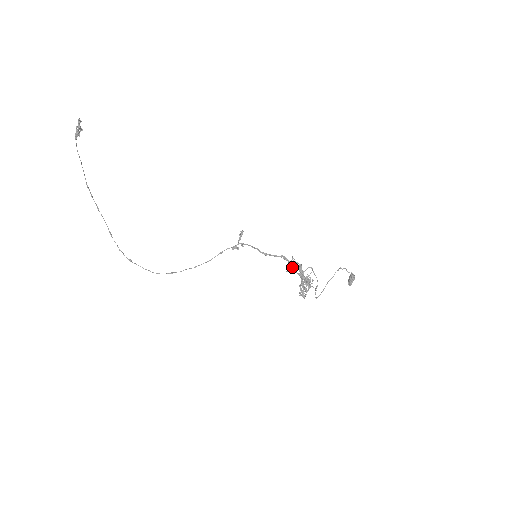
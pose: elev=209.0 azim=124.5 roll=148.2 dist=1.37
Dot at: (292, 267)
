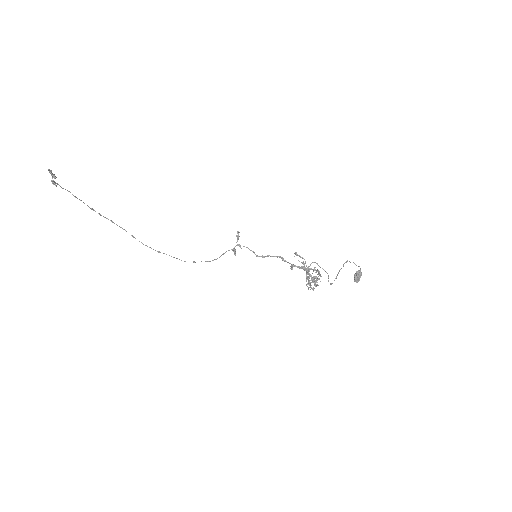
Dot at: (291, 269)
